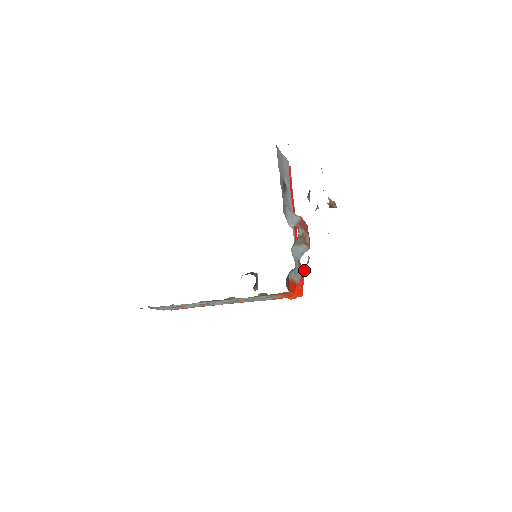
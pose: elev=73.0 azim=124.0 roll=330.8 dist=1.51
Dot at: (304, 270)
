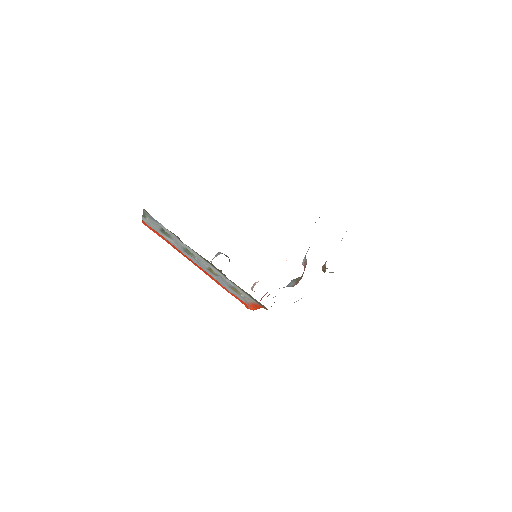
Dot at: occluded
